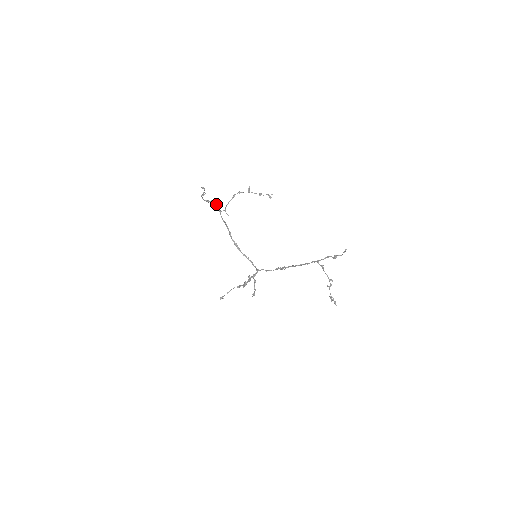
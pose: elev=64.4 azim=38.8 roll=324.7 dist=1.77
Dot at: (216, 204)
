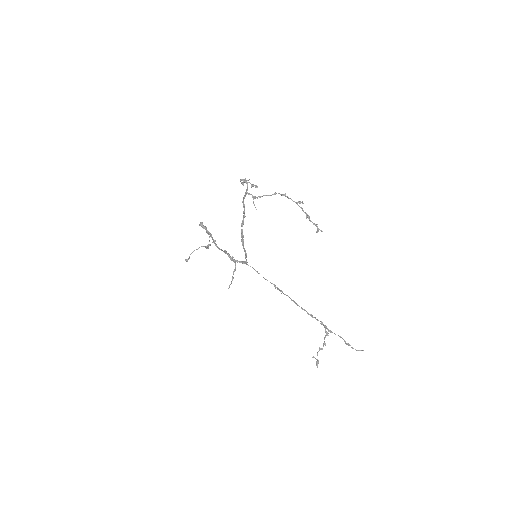
Dot at: occluded
